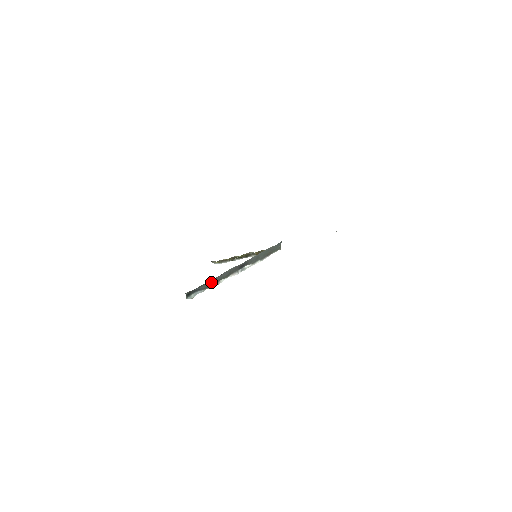
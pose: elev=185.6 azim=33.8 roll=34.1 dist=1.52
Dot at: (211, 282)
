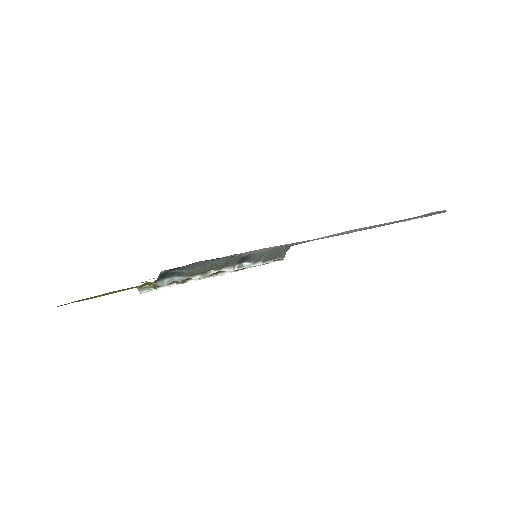
Dot at: (200, 267)
